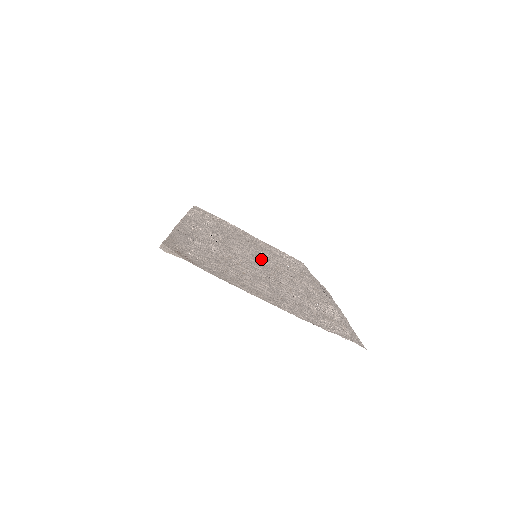
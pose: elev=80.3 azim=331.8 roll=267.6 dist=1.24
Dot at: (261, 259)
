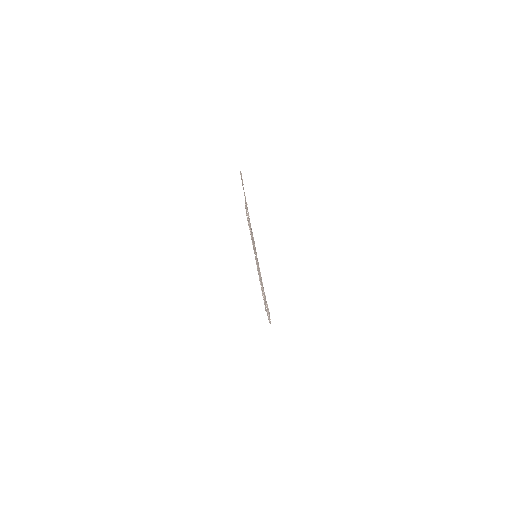
Dot at: occluded
